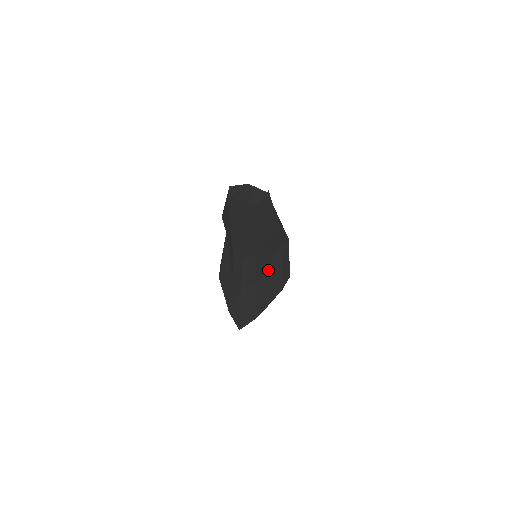
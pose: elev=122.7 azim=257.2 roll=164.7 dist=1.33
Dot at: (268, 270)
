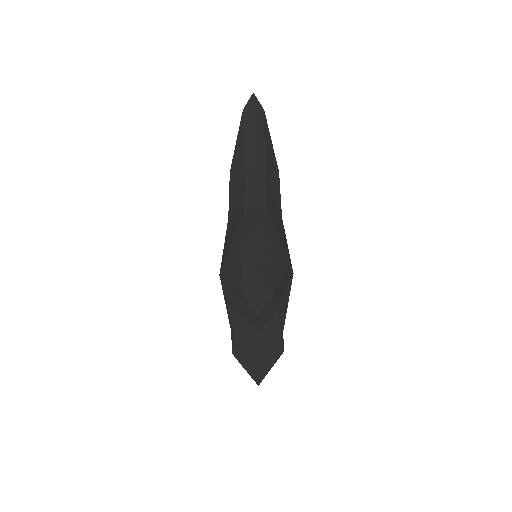
Dot at: (275, 220)
